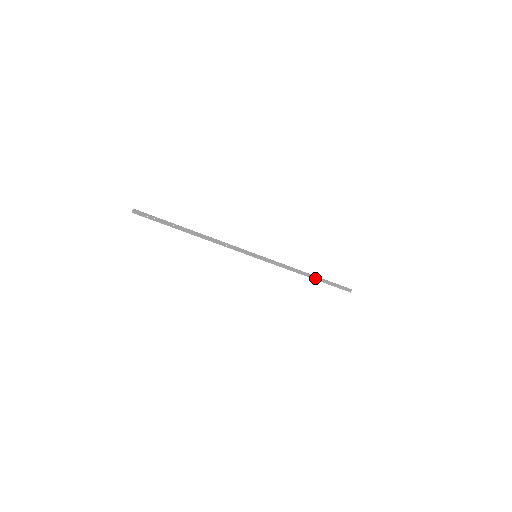
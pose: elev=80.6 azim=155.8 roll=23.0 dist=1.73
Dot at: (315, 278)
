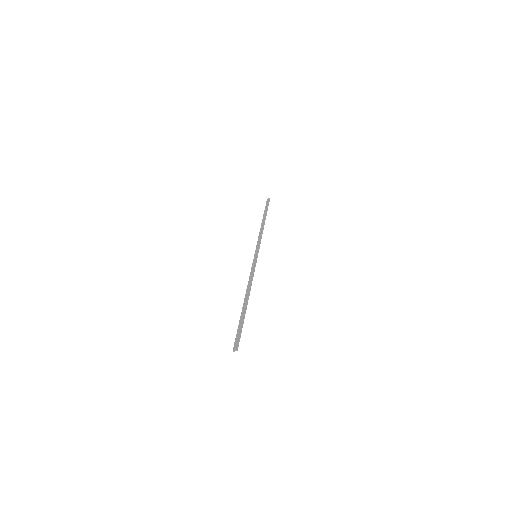
Dot at: occluded
